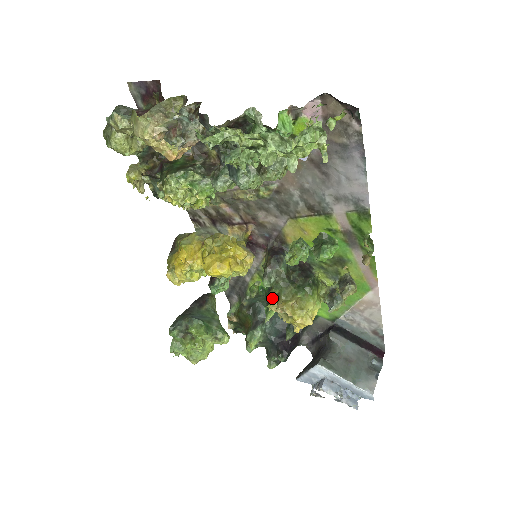
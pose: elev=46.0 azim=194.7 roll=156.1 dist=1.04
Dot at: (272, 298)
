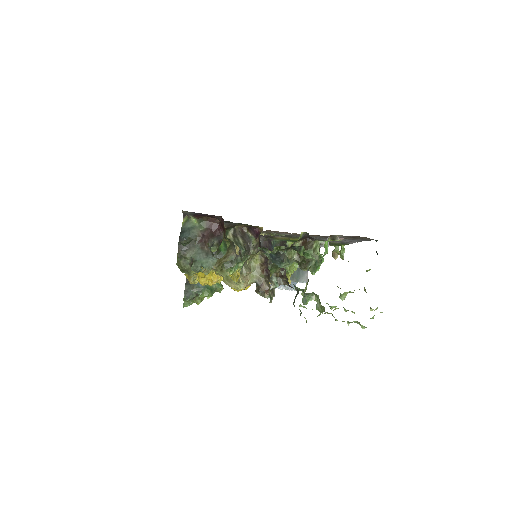
Dot at: occluded
